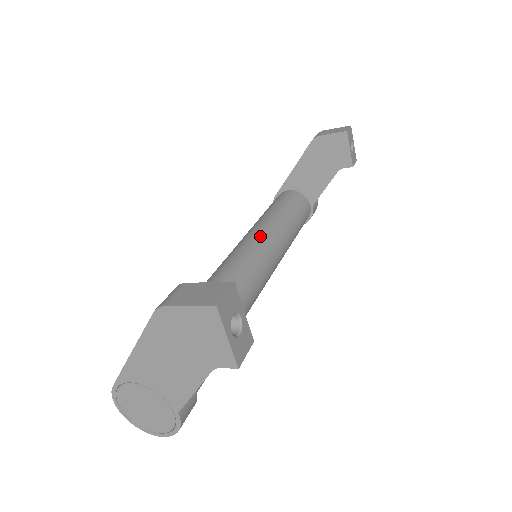
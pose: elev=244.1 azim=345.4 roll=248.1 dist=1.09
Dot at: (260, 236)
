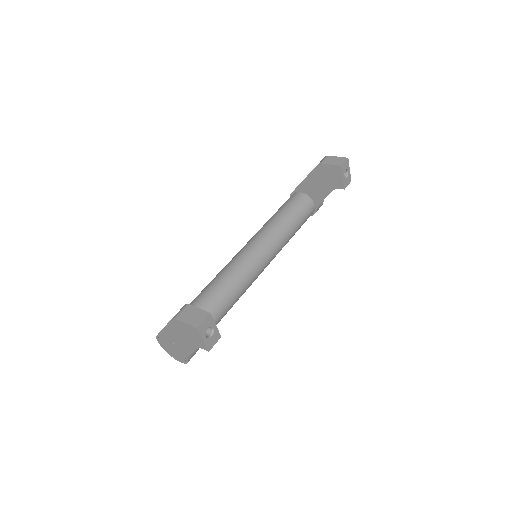
Dot at: (263, 239)
